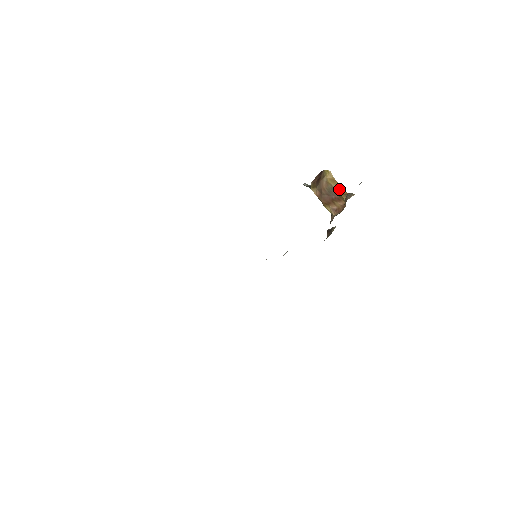
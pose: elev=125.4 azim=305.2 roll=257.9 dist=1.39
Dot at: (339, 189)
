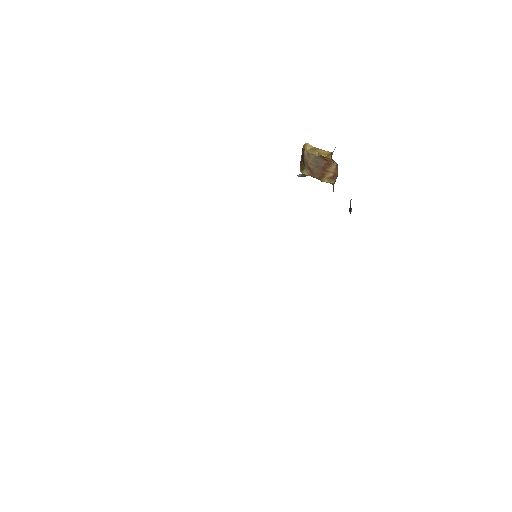
Dot at: (322, 153)
